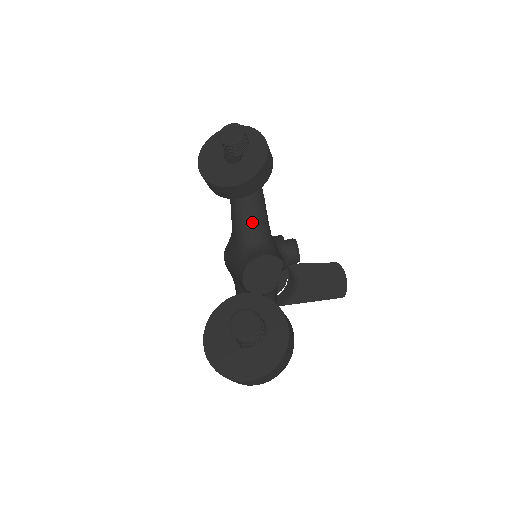
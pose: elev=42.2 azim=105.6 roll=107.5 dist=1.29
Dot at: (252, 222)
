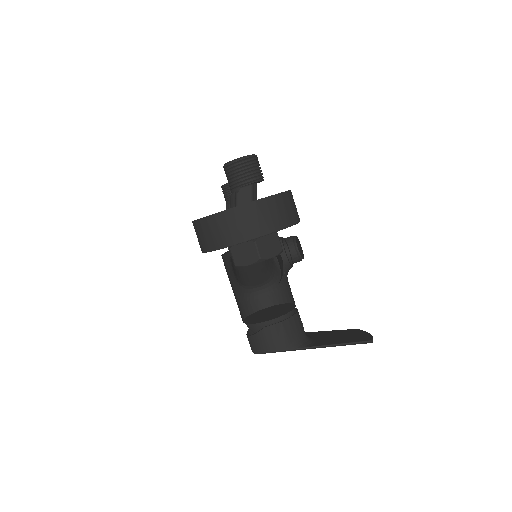
Dot at: (253, 277)
